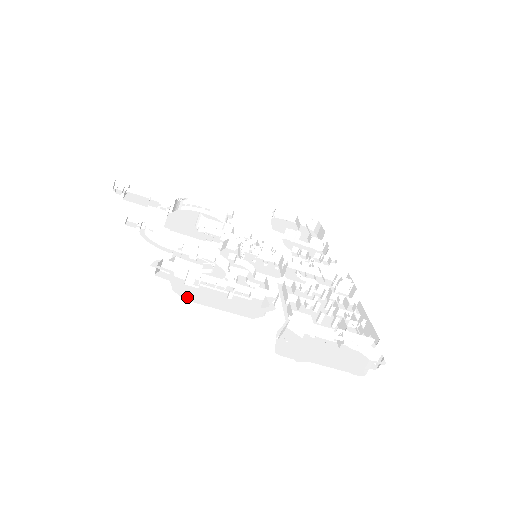
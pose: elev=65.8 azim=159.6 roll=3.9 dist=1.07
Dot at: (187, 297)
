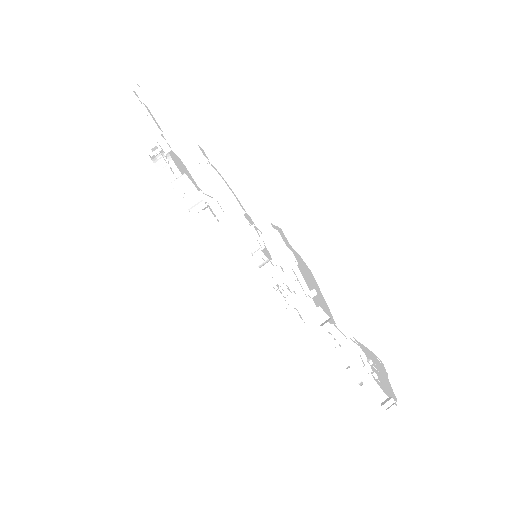
Dot at: occluded
